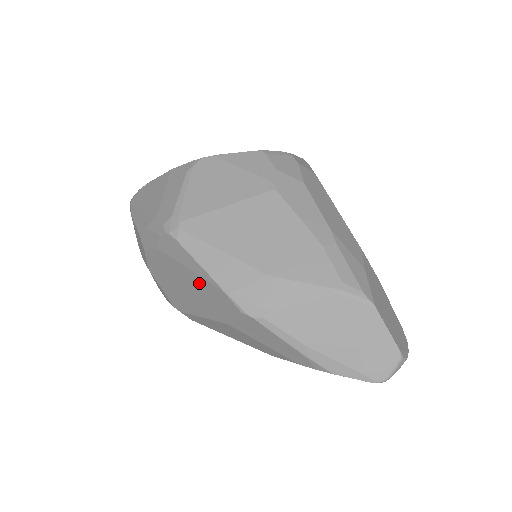
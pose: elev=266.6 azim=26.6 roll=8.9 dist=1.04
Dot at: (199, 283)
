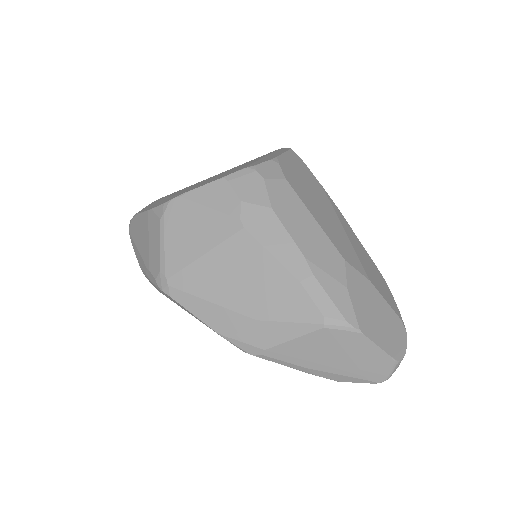
Dot at: occluded
